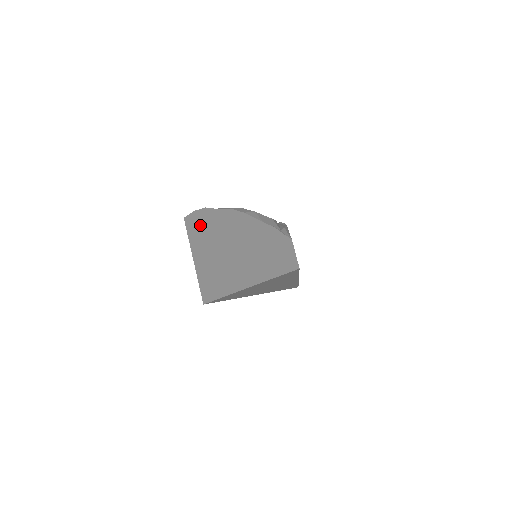
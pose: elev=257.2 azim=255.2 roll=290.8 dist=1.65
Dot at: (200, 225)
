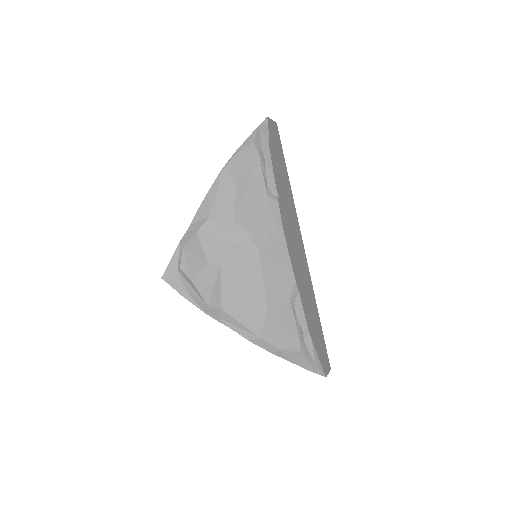
Dot at: occluded
